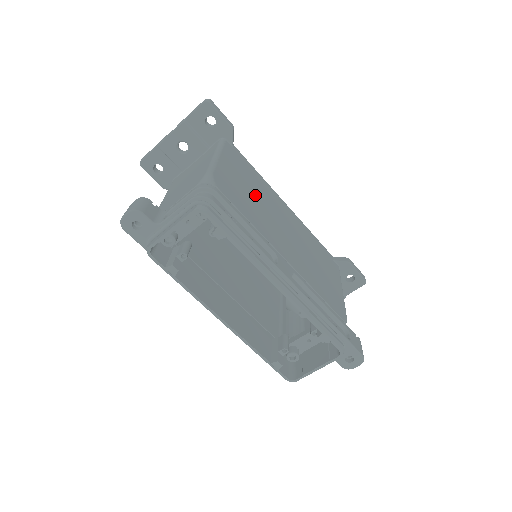
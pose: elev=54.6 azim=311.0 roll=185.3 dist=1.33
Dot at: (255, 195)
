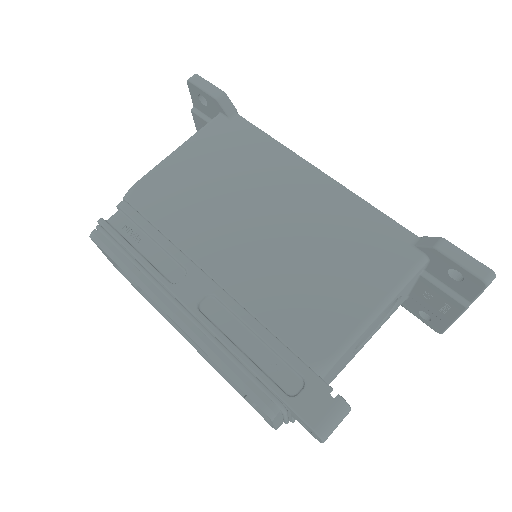
Dot at: (221, 184)
